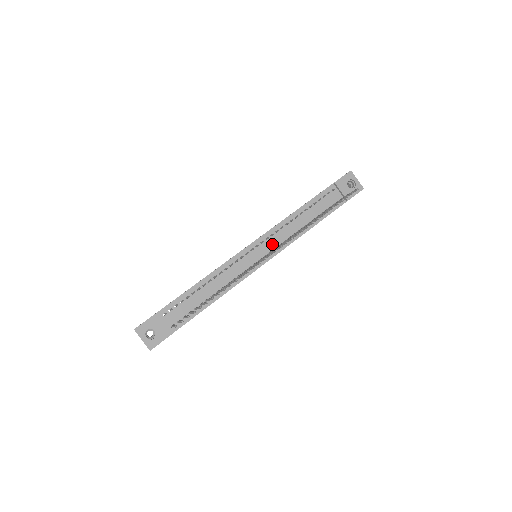
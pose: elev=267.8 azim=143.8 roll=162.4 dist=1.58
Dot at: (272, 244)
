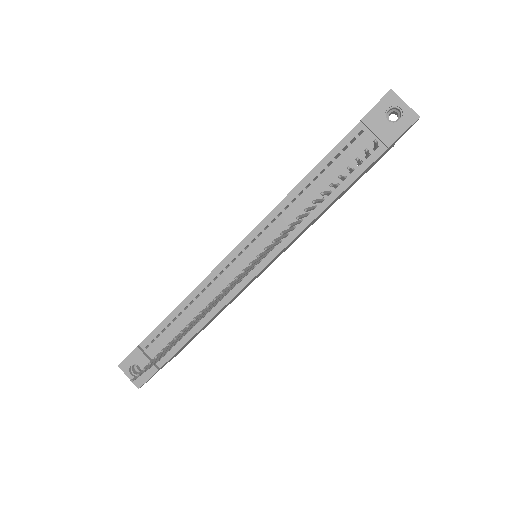
Dot at: (268, 241)
